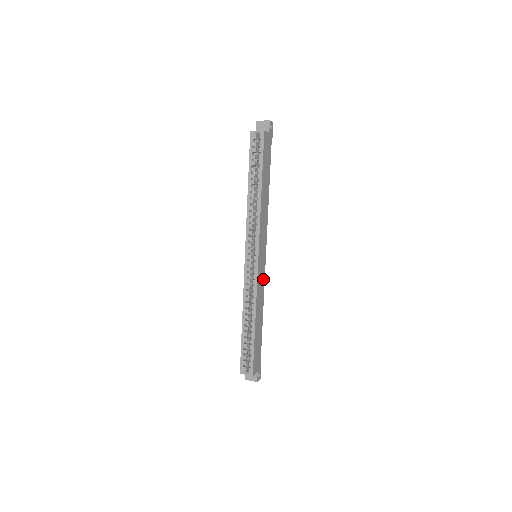
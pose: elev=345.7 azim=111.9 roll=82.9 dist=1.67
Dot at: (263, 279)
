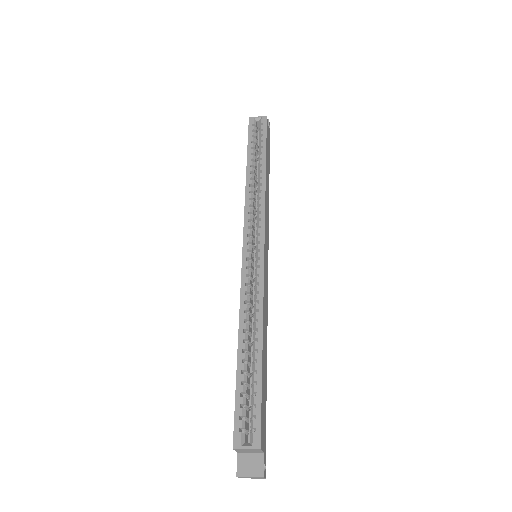
Dot at: (266, 291)
